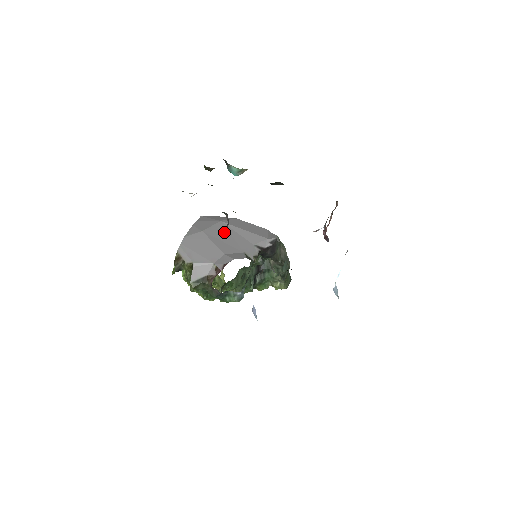
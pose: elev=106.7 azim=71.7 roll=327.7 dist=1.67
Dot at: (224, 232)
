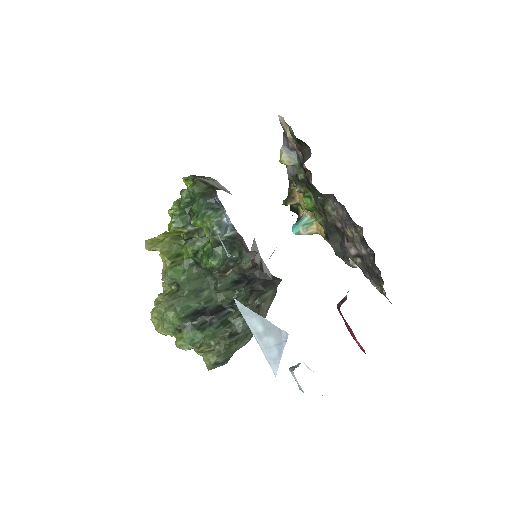
Dot at: occluded
